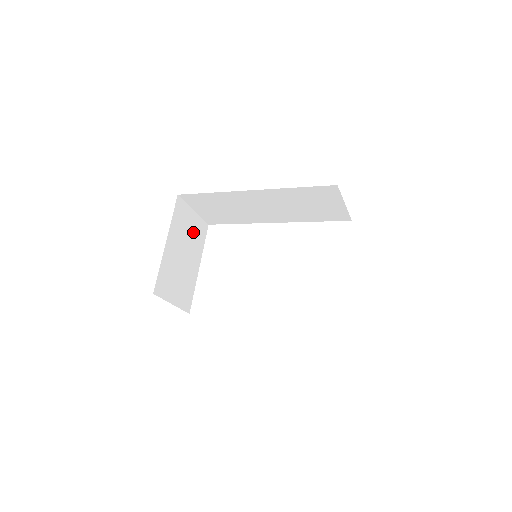
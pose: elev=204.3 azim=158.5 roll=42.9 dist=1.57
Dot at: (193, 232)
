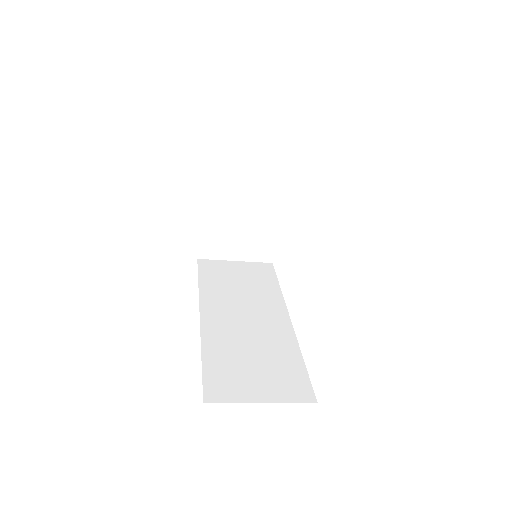
Dot at: (257, 173)
